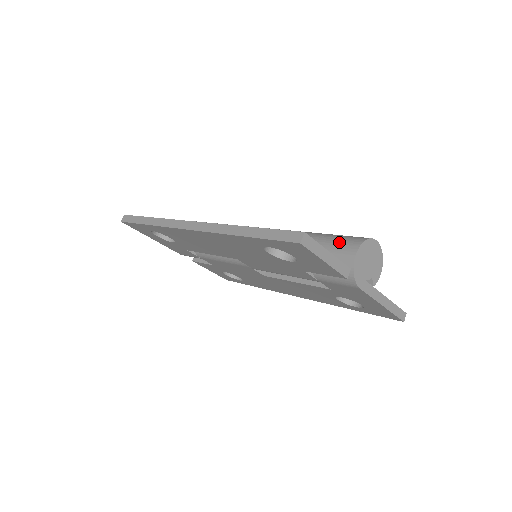
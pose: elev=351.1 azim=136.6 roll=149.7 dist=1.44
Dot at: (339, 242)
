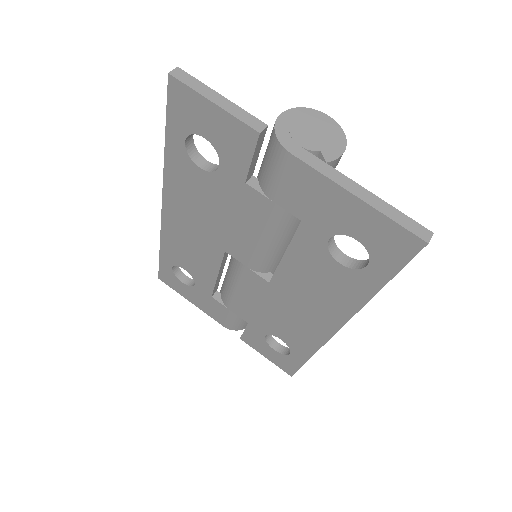
Dot at: occluded
